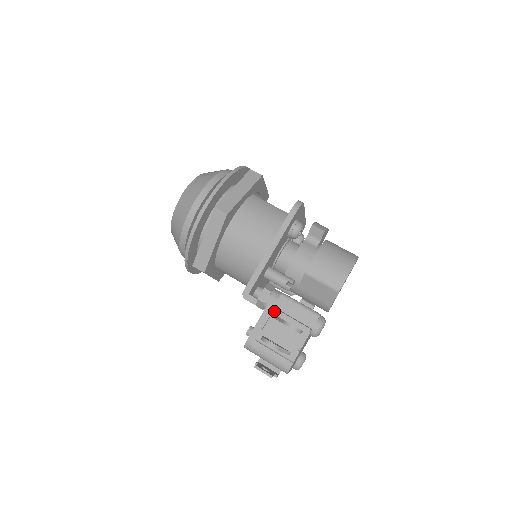
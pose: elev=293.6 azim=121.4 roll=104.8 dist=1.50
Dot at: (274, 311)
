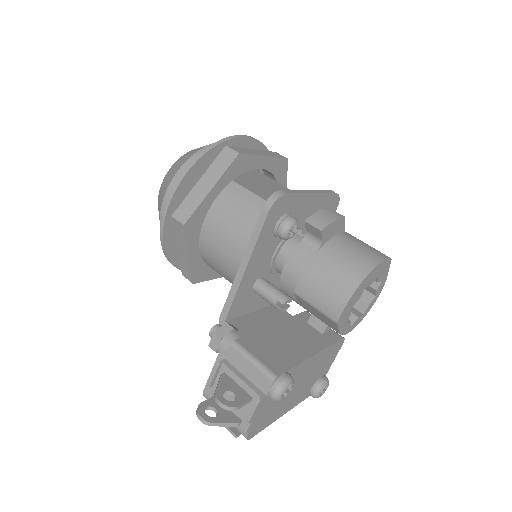
Dot at: (222, 366)
